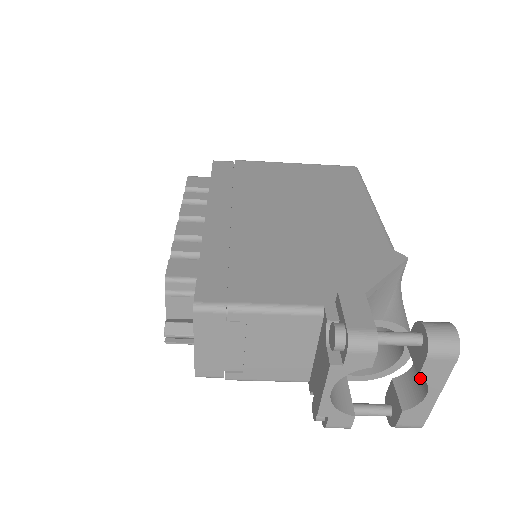
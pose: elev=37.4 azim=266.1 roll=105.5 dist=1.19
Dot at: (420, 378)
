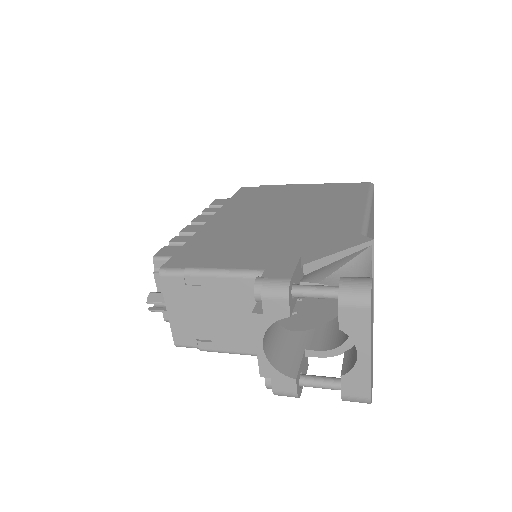
Dot at: occluded
